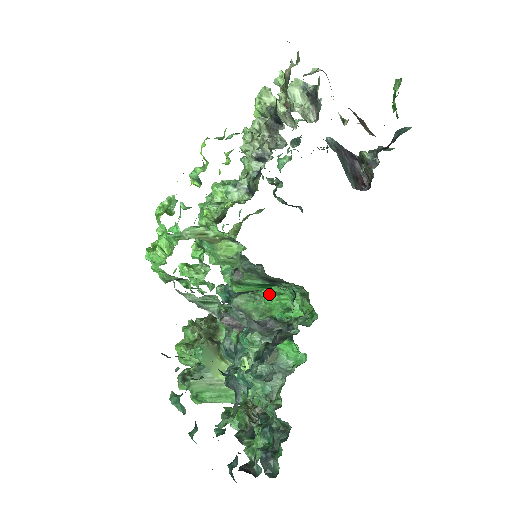
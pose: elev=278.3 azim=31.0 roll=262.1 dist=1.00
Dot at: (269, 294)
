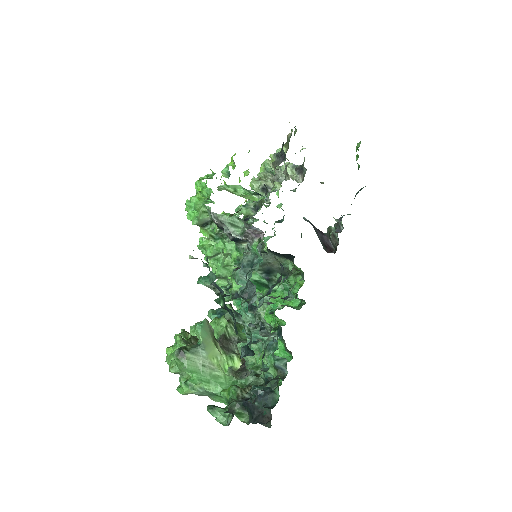
Dot at: occluded
